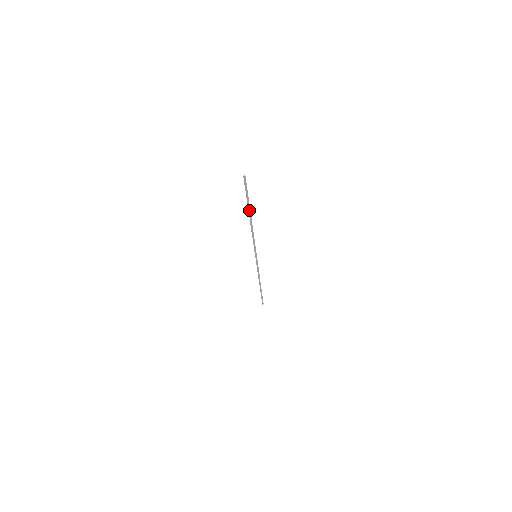
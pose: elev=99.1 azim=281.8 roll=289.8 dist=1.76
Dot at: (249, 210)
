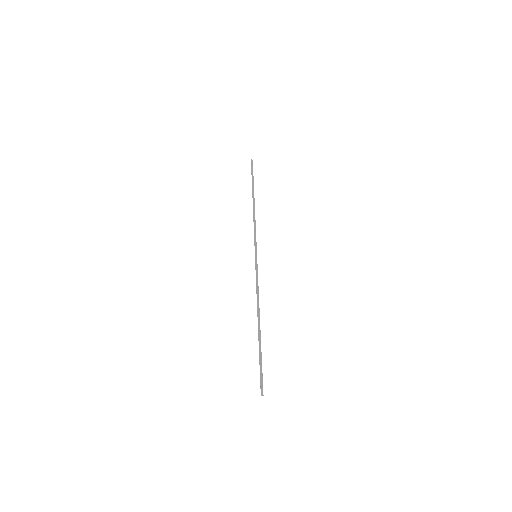
Dot at: (260, 340)
